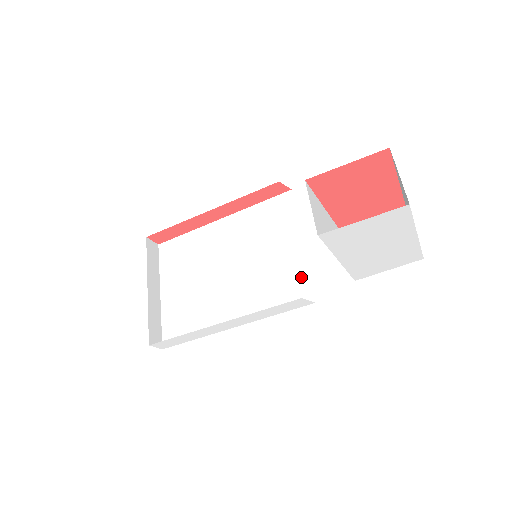
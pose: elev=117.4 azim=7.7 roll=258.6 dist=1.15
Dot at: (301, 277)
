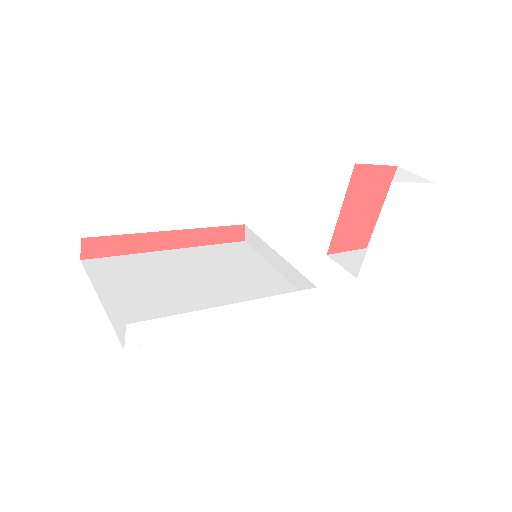
Dot at: (290, 290)
